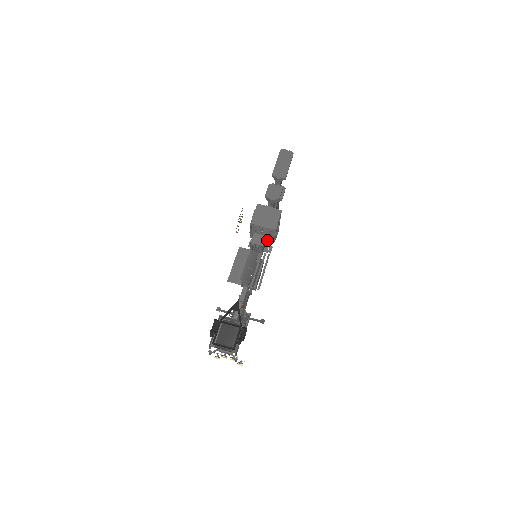
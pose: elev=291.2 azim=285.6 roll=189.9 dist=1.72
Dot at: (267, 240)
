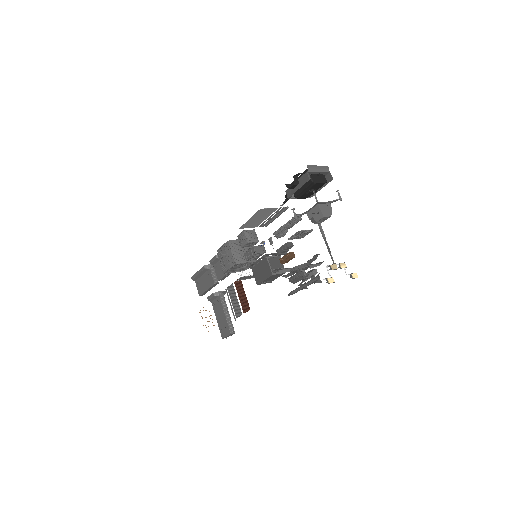
Dot at: occluded
